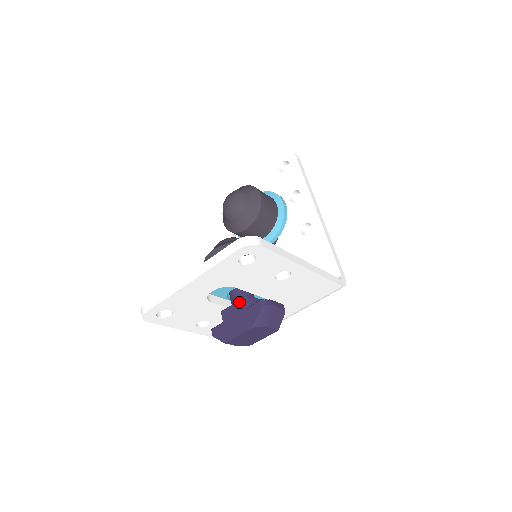
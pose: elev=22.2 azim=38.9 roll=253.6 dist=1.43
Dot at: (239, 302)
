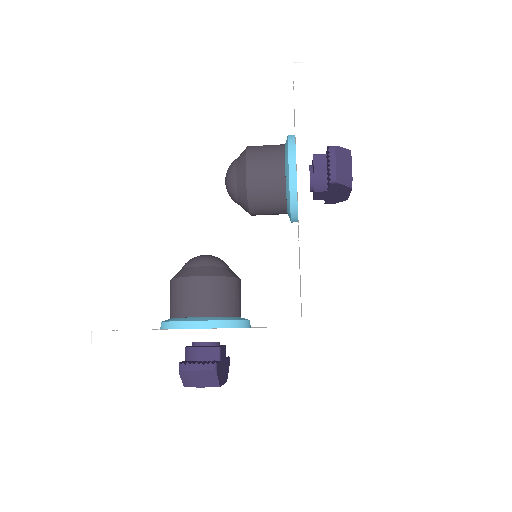
Dot at: (186, 349)
